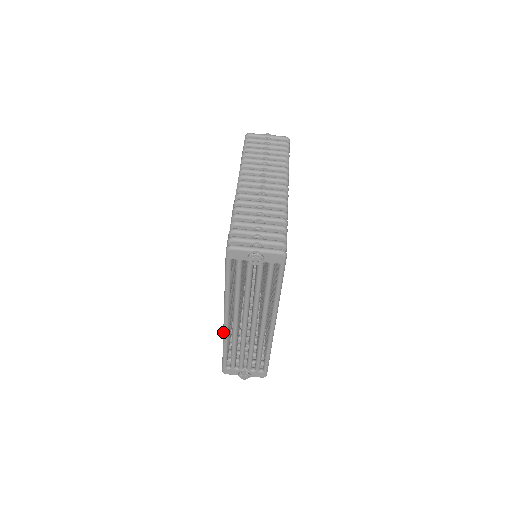
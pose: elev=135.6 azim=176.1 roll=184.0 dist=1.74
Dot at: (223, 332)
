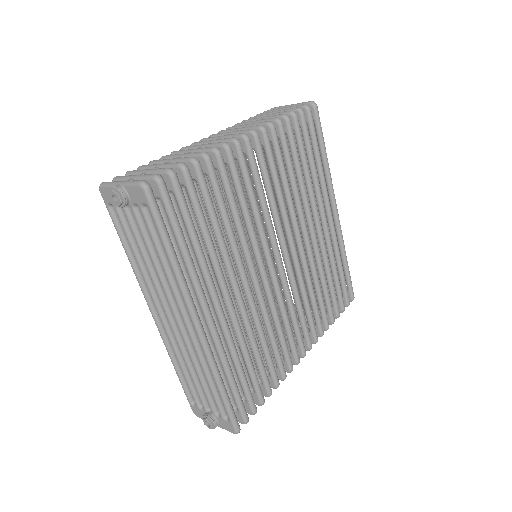
Dot at: (161, 336)
